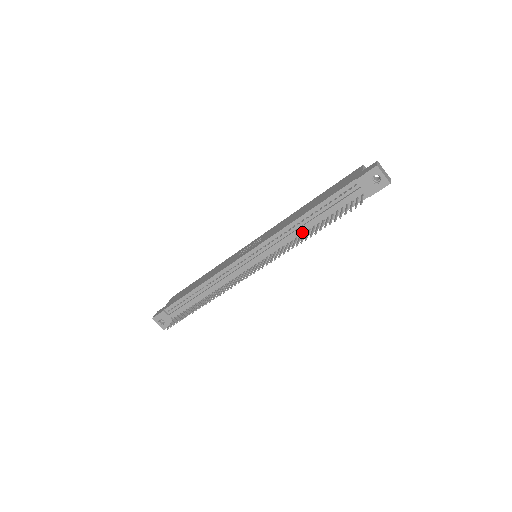
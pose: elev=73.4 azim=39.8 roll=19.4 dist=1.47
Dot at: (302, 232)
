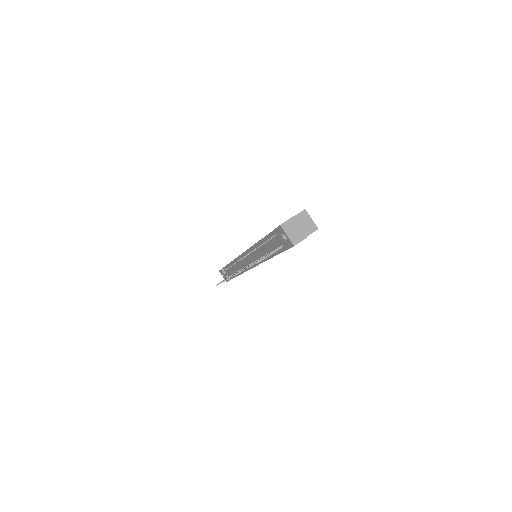
Dot at: (263, 255)
